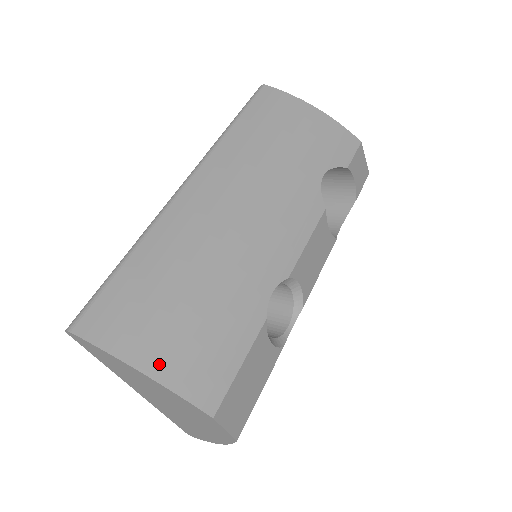
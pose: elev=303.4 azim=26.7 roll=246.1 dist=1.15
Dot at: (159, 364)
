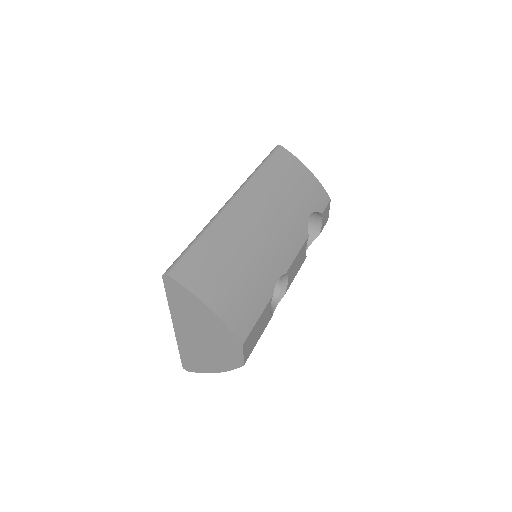
Dot at: (219, 306)
